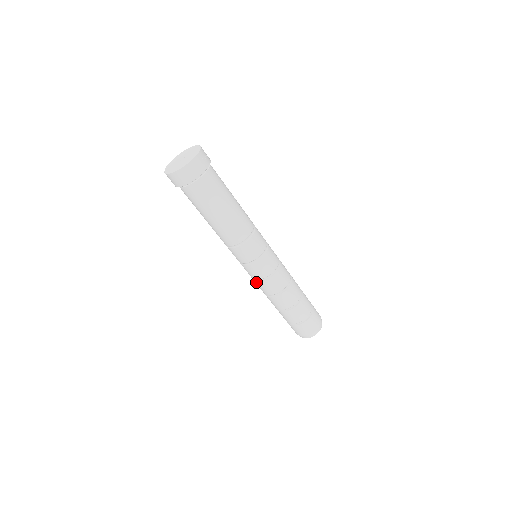
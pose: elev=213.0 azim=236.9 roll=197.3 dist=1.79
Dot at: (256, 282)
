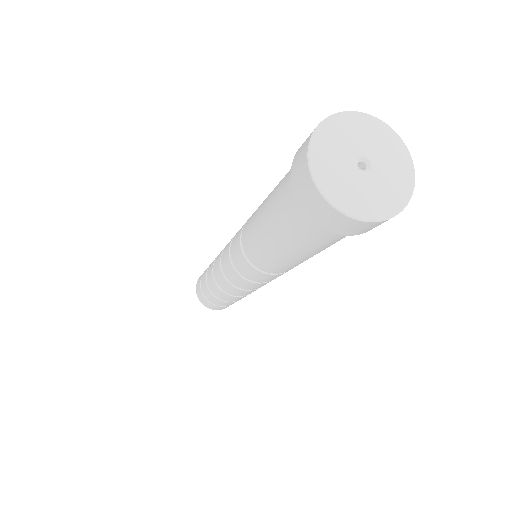
Dot at: (232, 286)
